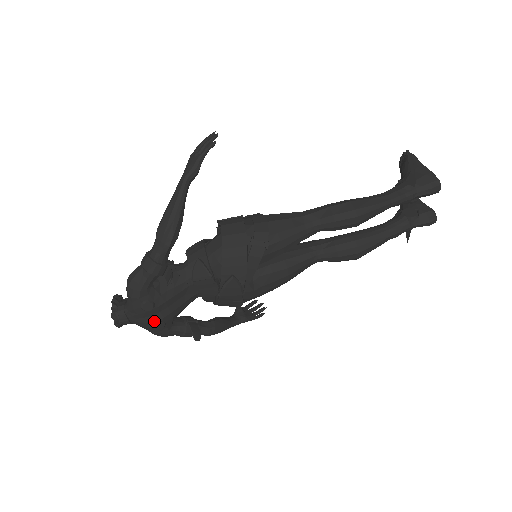
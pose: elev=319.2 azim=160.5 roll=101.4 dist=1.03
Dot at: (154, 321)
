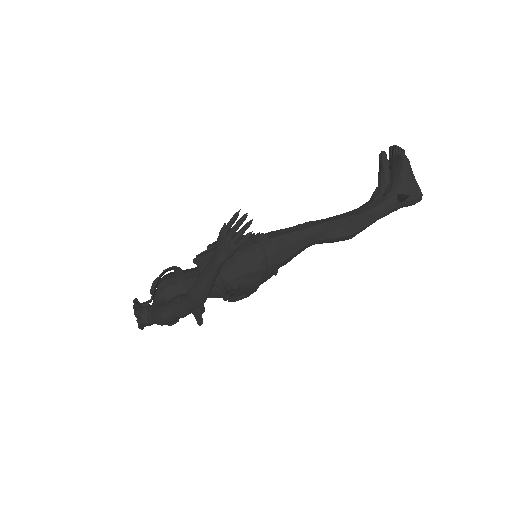
Dot at: occluded
